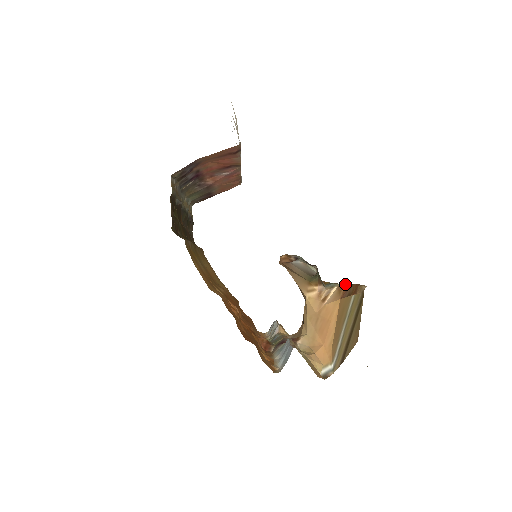
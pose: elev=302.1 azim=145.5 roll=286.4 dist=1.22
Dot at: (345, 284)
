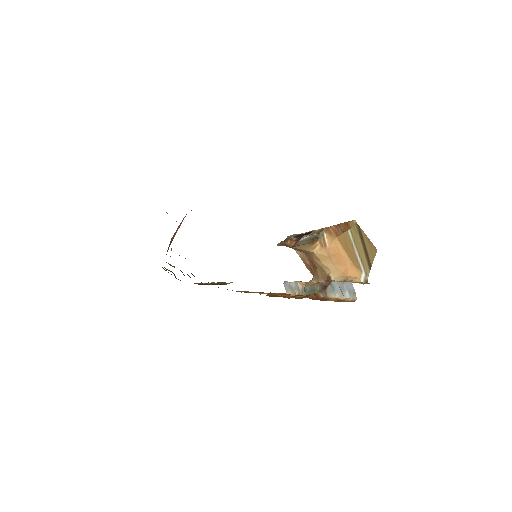
Dot at: (330, 227)
